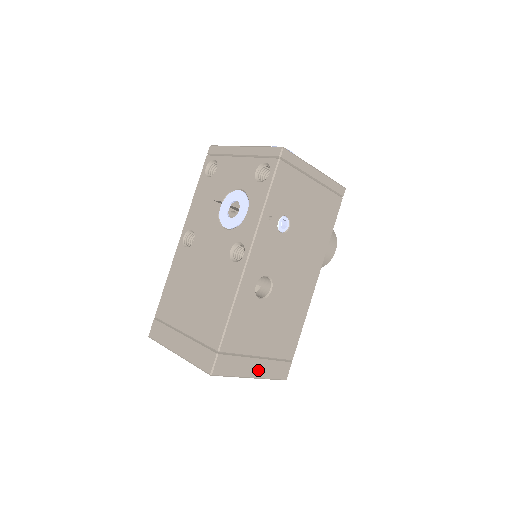
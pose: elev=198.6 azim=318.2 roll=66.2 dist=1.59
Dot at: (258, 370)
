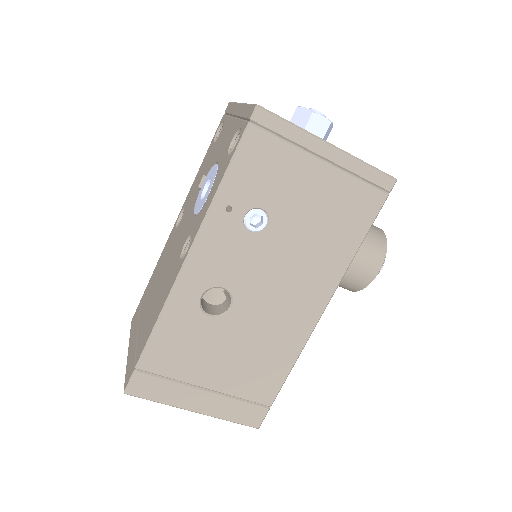
Dot at: (206, 405)
